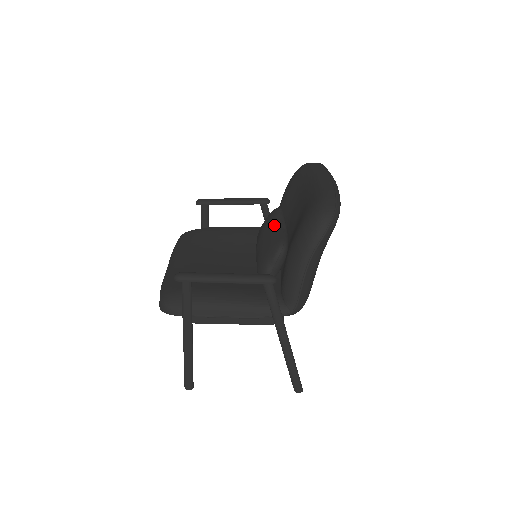
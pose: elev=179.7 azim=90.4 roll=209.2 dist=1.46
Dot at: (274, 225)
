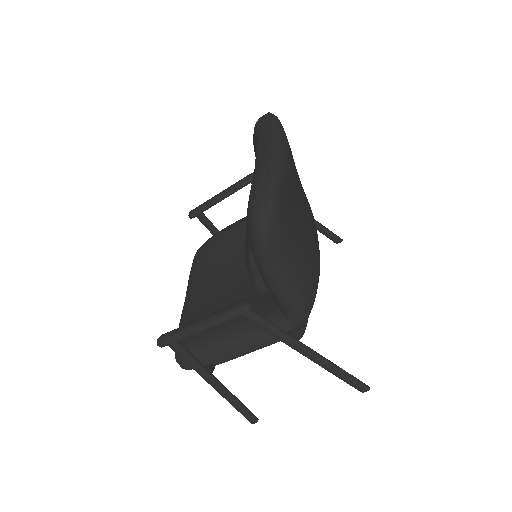
Dot at: occluded
